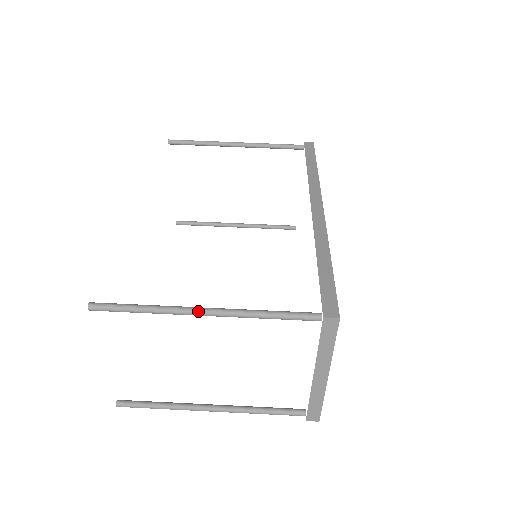
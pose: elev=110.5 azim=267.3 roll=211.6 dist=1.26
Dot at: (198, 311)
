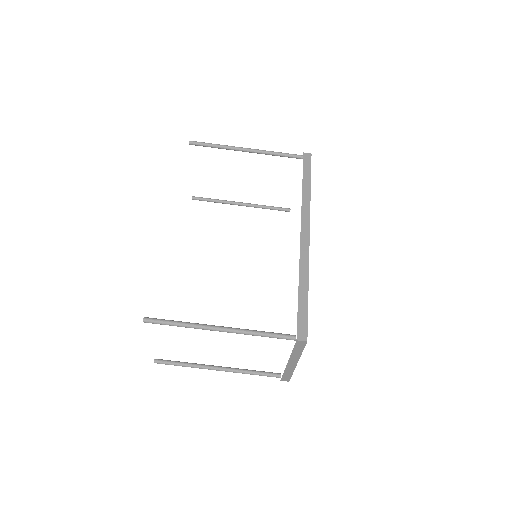
Dot at: (216, 329)
